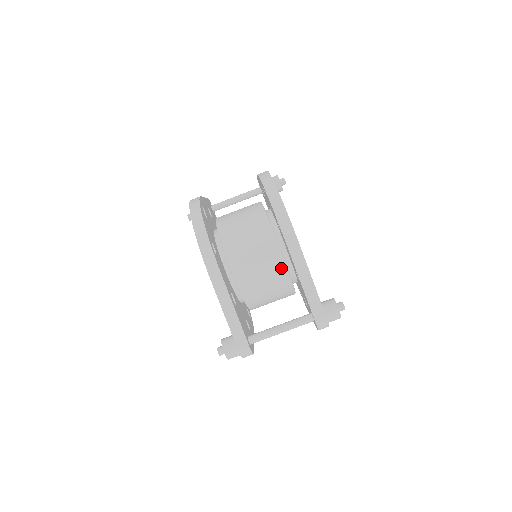
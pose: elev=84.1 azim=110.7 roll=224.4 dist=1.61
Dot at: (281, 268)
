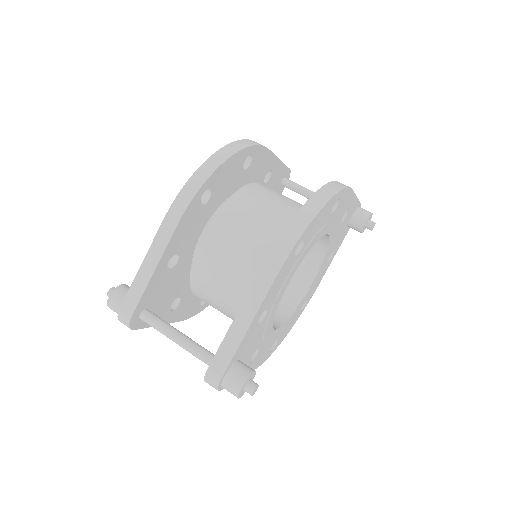
Dot at: (247, 286)
